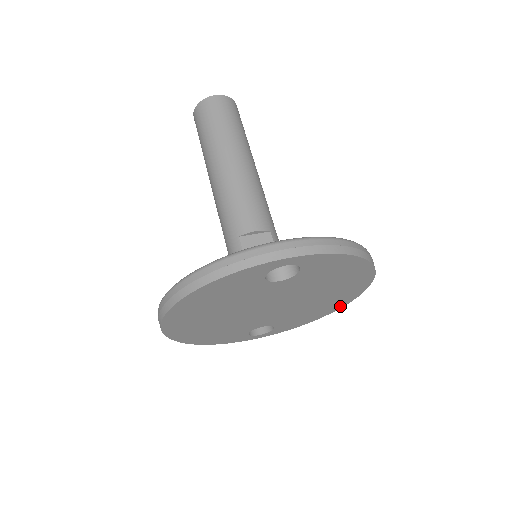
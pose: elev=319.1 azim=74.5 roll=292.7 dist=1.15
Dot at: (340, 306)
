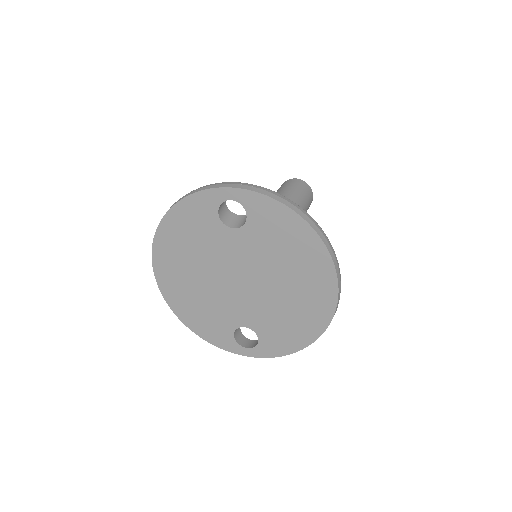
Dot at: (321, 327)
